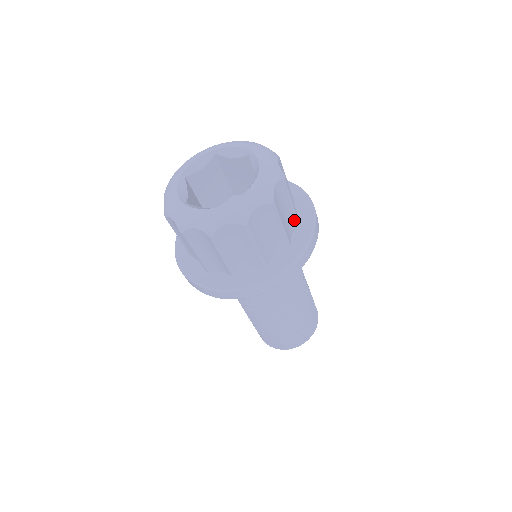
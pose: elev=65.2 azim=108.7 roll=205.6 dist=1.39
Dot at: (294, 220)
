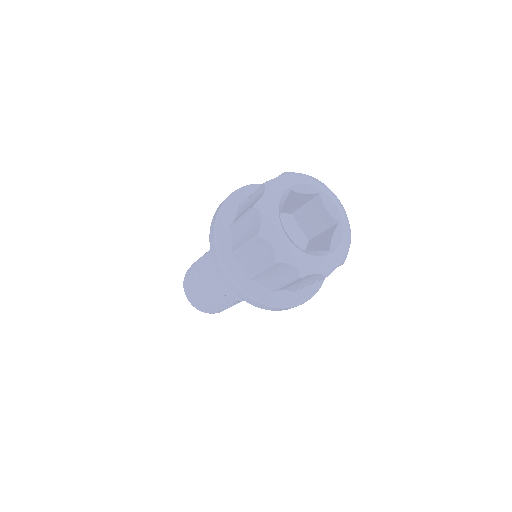
Dot at: occluded
